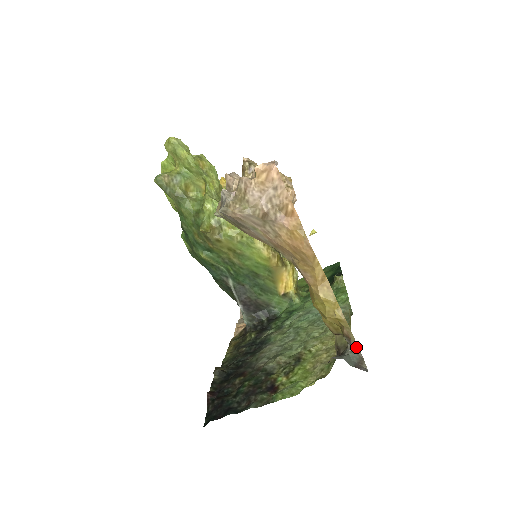
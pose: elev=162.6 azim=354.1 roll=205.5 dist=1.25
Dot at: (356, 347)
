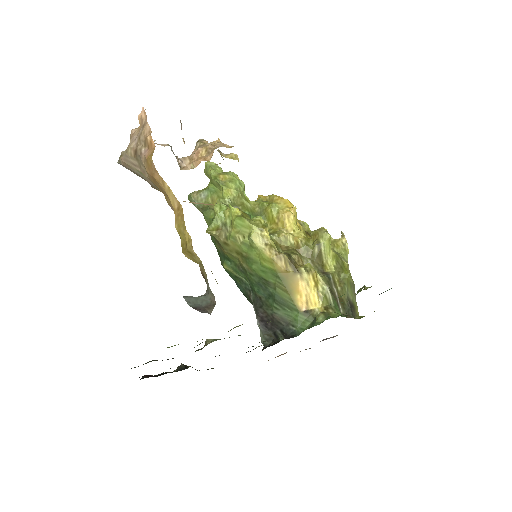
Dot at: (209, 288)
